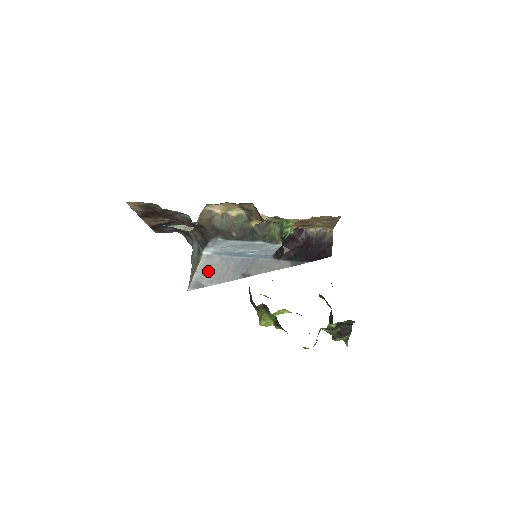
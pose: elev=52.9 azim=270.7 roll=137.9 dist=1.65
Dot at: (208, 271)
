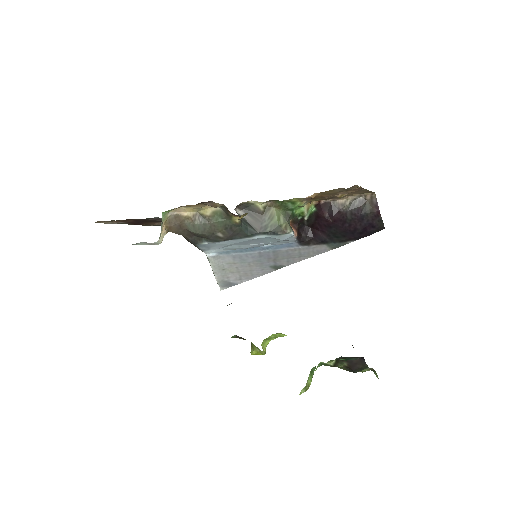
Dot at: (228, 270)
